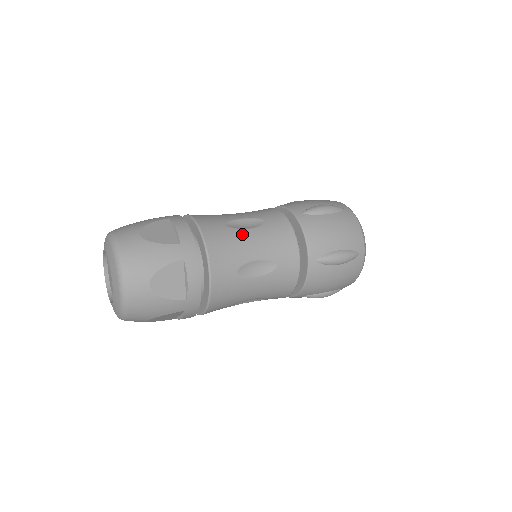
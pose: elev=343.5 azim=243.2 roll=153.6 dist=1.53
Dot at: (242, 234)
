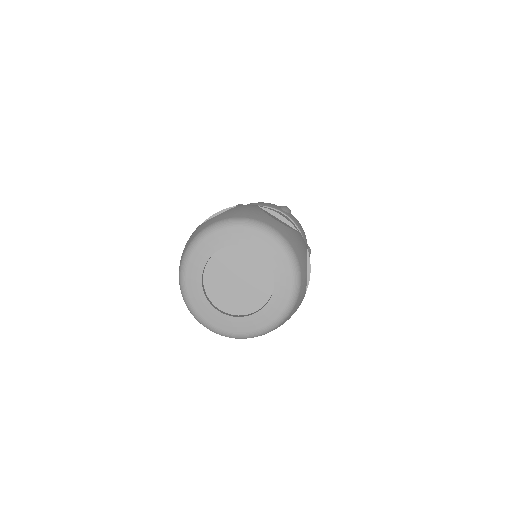
Dot at: occluded
